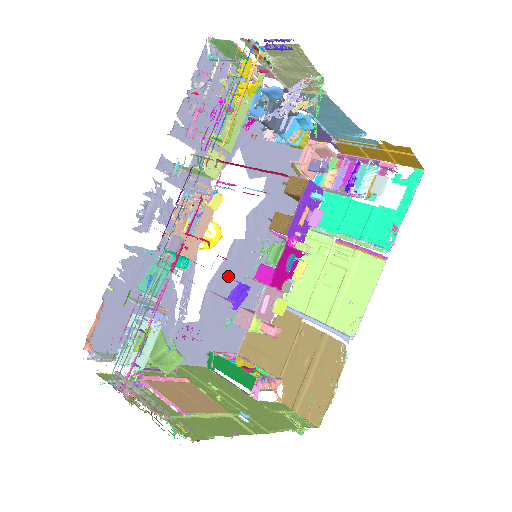
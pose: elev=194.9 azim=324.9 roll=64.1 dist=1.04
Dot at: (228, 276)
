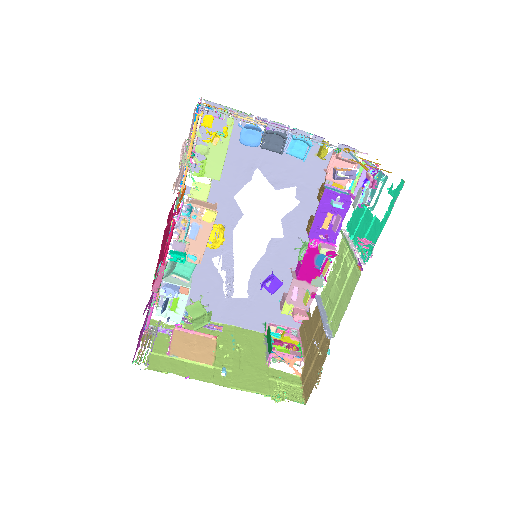
Dot at: (272, 267)
